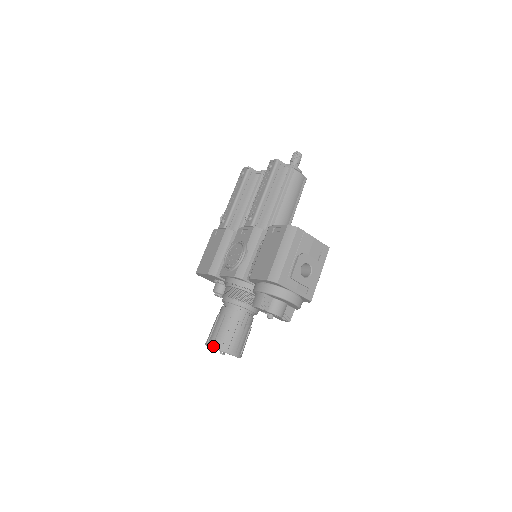
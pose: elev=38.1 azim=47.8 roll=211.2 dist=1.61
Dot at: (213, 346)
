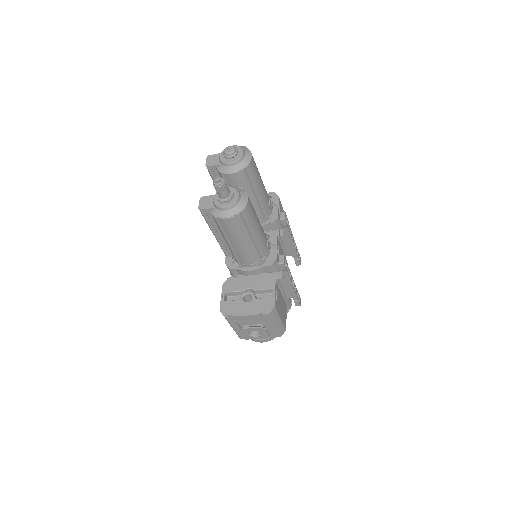
Dot at: occluded
